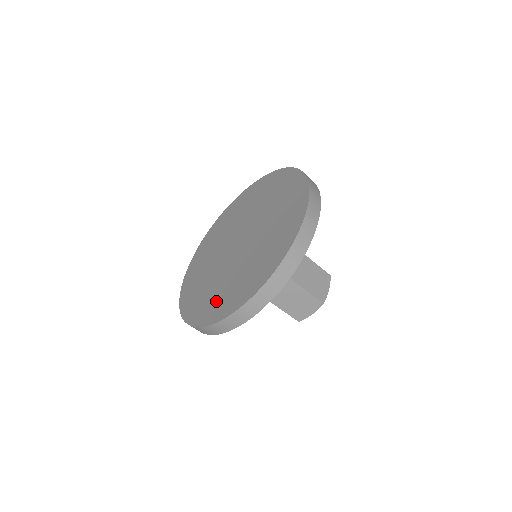
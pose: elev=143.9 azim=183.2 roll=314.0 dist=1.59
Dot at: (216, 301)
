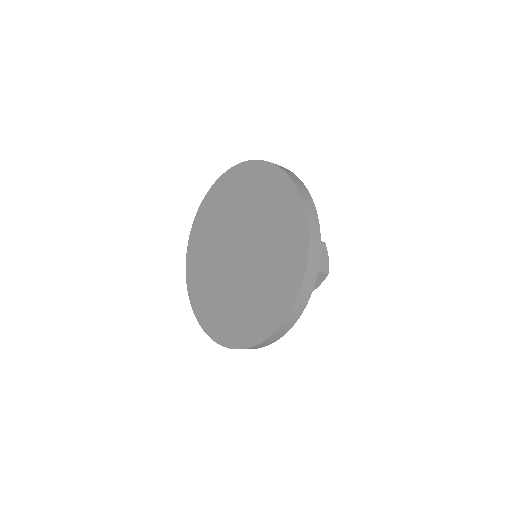
Dot at: (243, 321)
